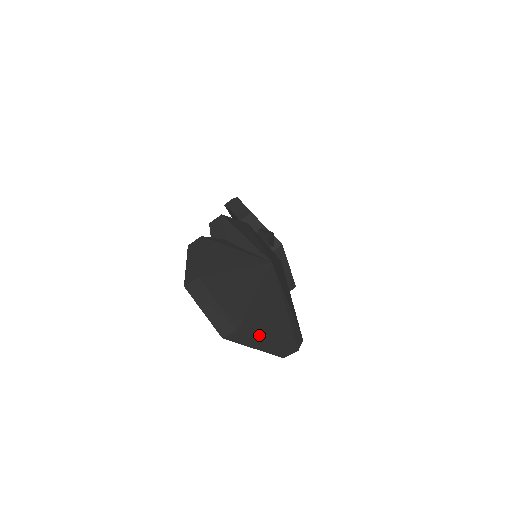
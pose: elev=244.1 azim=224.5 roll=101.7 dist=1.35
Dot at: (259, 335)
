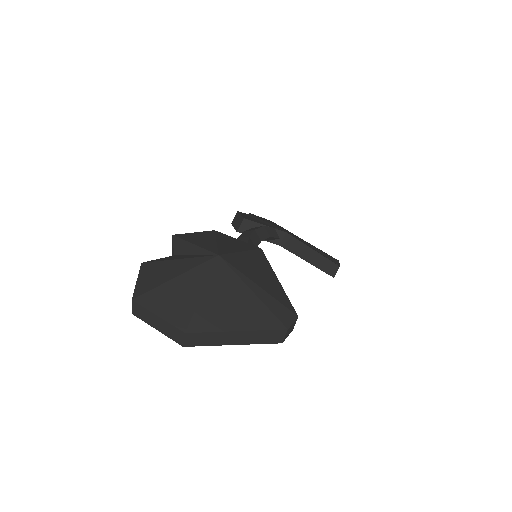
Dot at: (219, 329)
